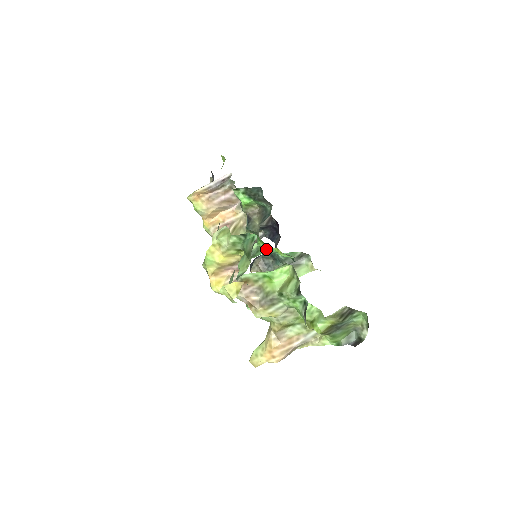
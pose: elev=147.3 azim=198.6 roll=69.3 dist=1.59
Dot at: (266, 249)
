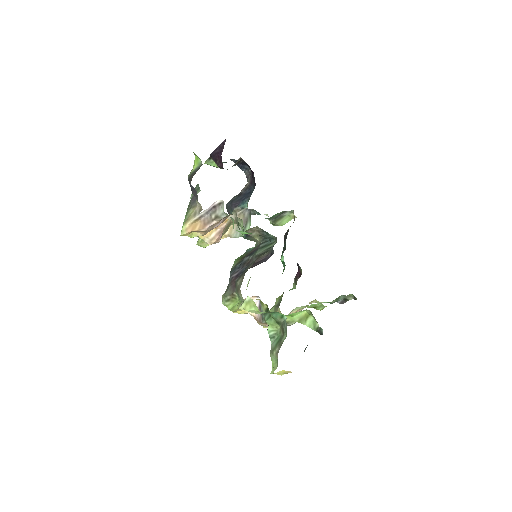
Dot at: occluded
